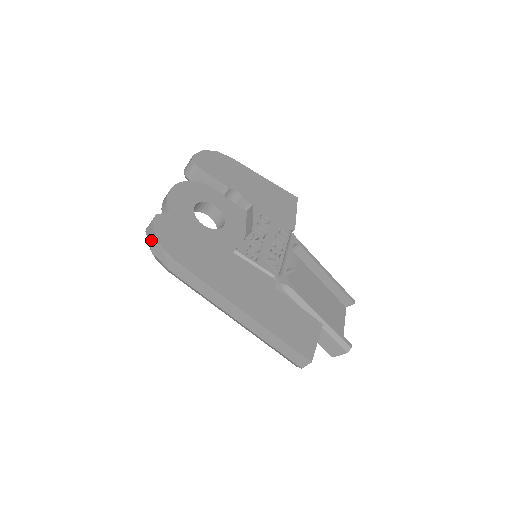
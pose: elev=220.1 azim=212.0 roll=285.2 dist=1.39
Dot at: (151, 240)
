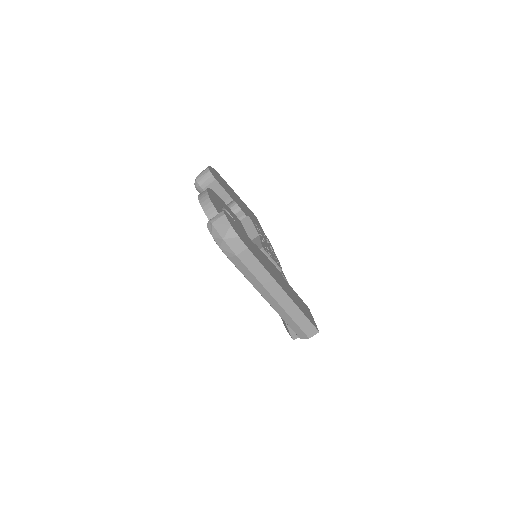
Dot at: (224, 230)
